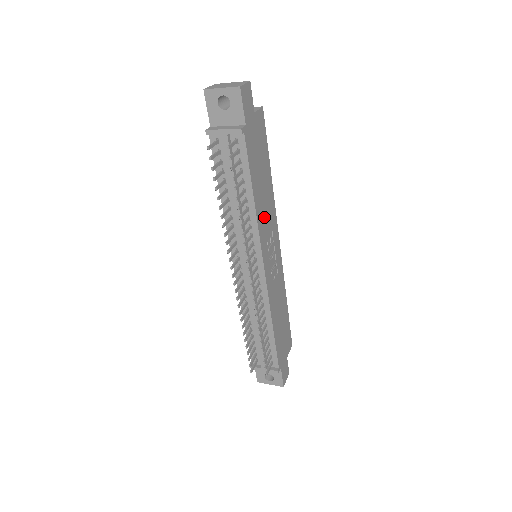
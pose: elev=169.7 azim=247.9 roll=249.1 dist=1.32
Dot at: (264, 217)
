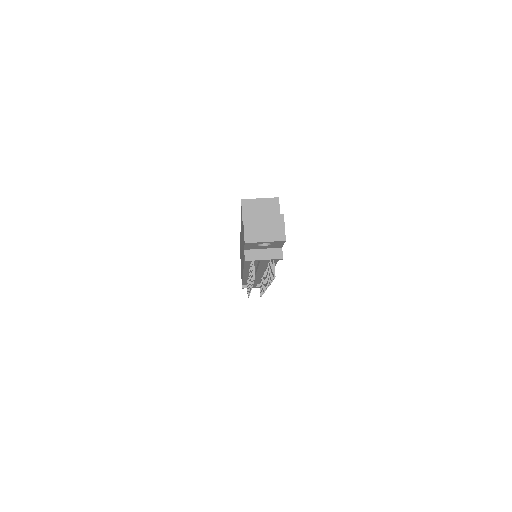
Dot at: occluded
